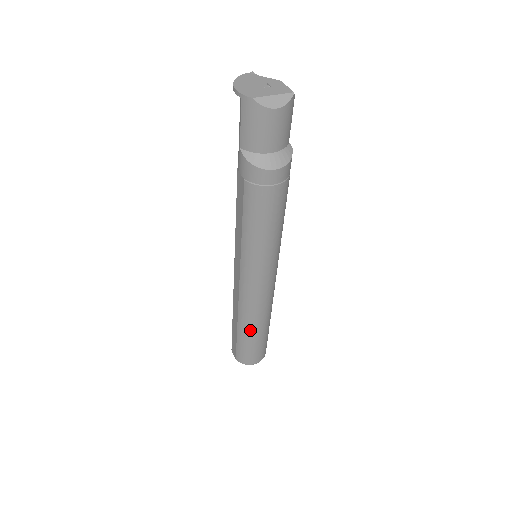
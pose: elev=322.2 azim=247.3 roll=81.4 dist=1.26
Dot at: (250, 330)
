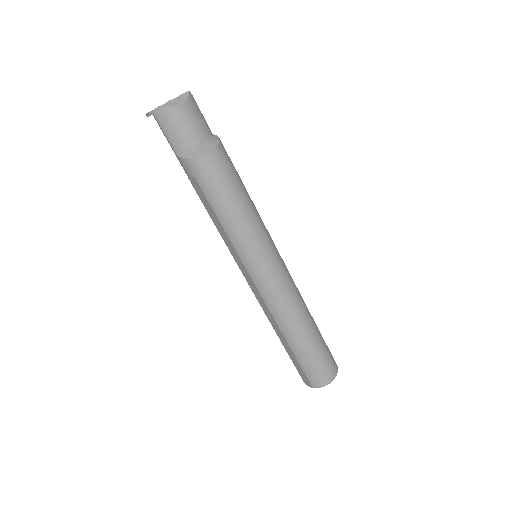
Dot at: (299, 336)
